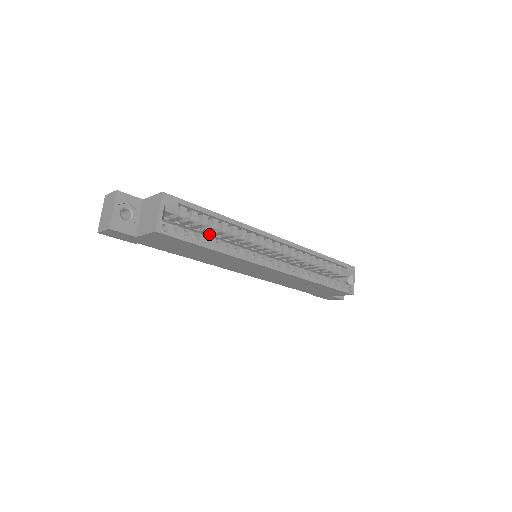
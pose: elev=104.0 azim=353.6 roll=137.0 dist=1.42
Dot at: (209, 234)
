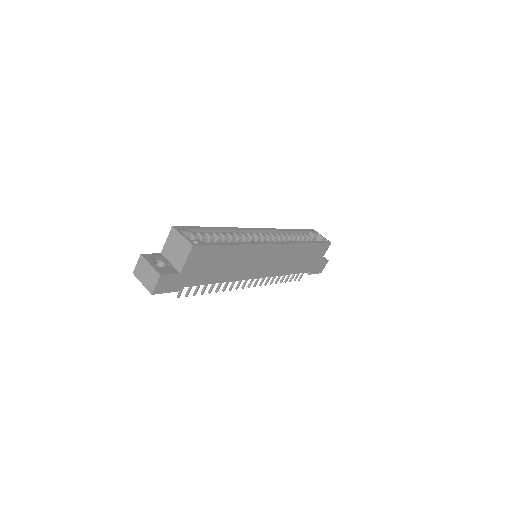
Dot at: occluded
